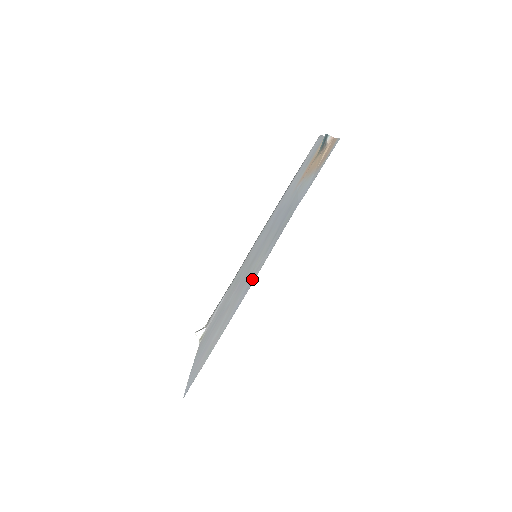
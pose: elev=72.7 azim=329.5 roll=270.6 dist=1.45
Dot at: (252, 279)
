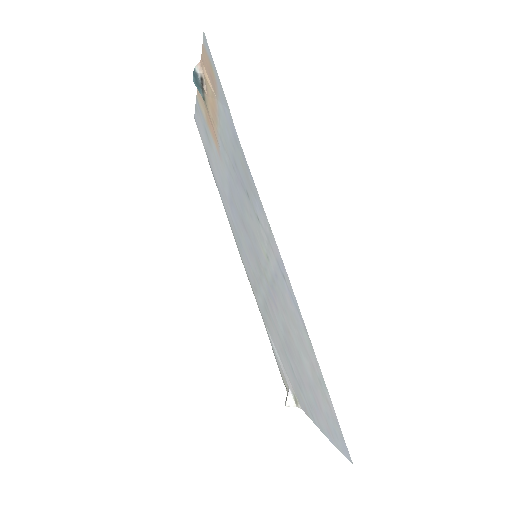
Dot at: (276, 258)
